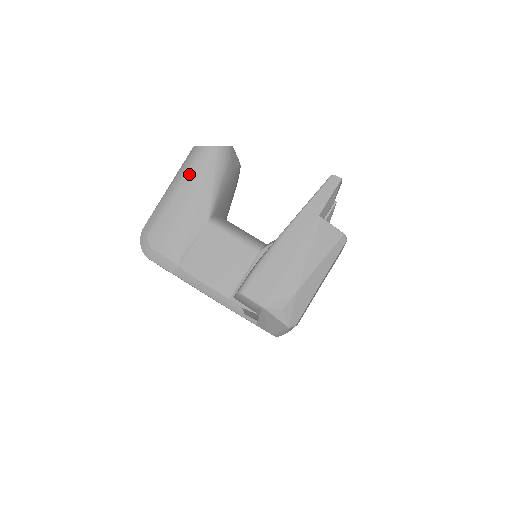
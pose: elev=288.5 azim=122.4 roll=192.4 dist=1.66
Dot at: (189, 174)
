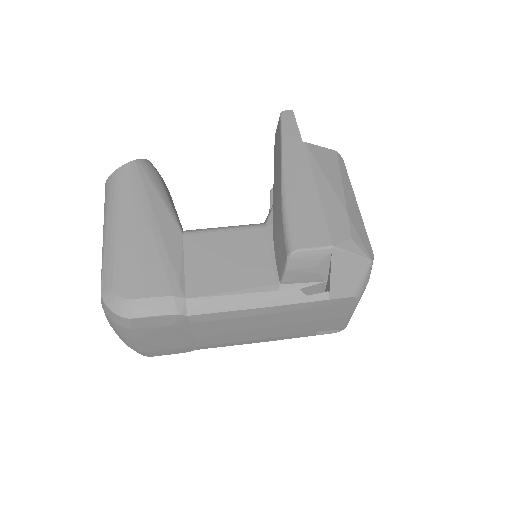
Dot at: (123, 198)
